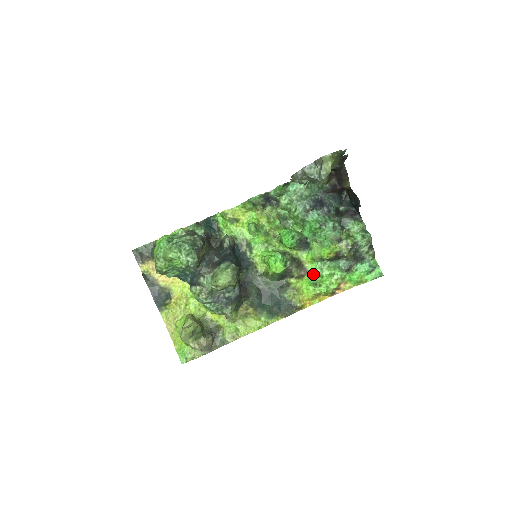
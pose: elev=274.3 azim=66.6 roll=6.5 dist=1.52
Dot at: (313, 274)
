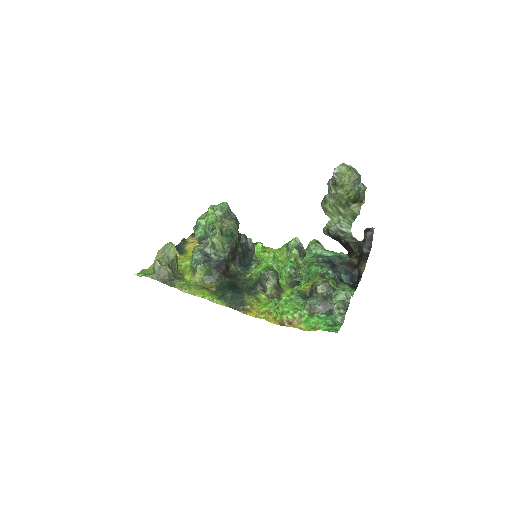
Dot at: occluded
